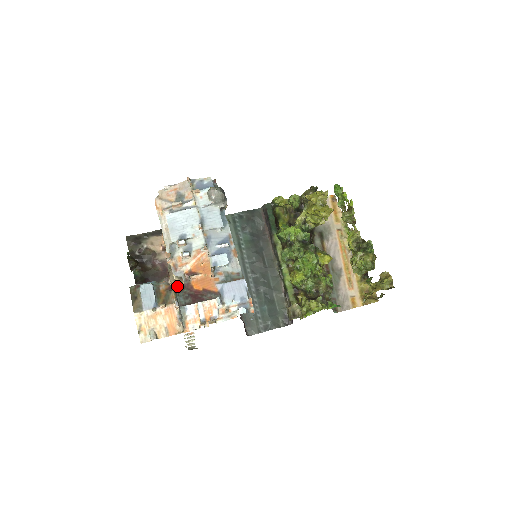
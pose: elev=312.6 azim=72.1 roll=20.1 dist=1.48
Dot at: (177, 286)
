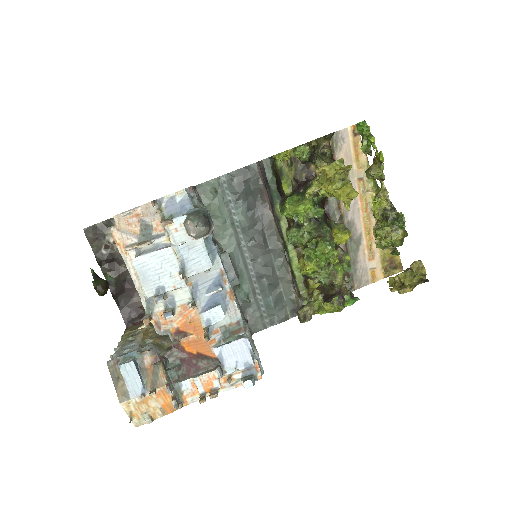
Dot at: occluded
